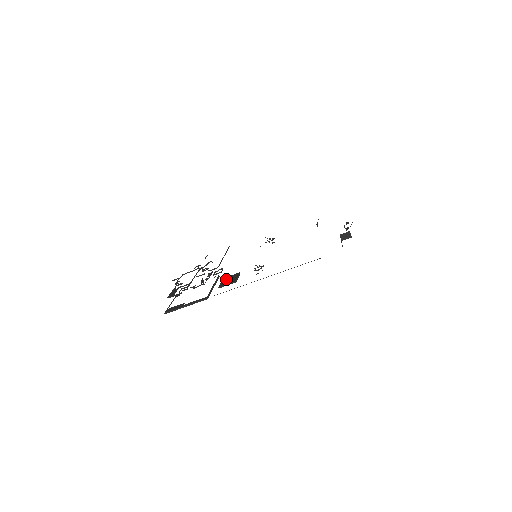
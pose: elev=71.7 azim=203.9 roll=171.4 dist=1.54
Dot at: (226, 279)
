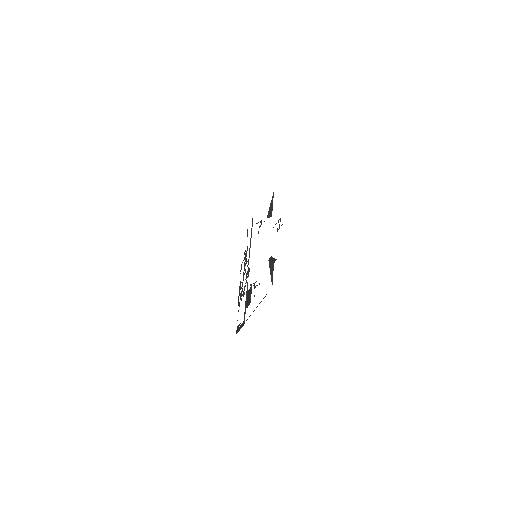
Dot at: (248, 295)
